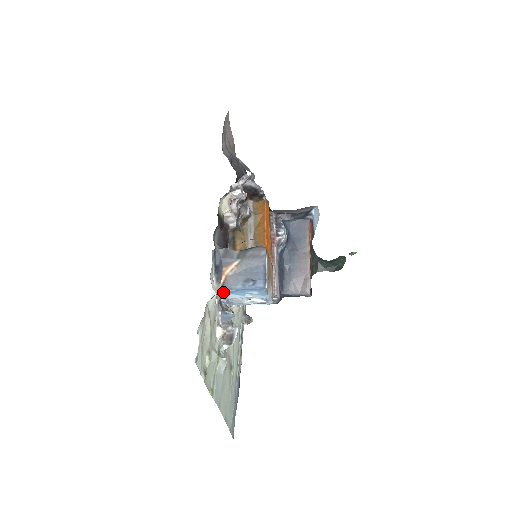
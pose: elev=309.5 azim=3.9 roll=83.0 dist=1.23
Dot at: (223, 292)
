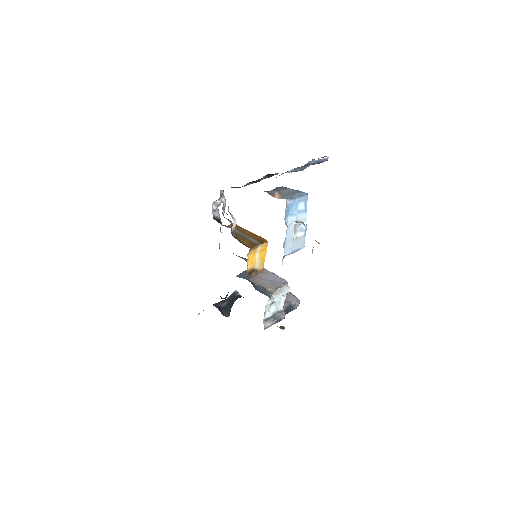
Dot at: (288, 203)
